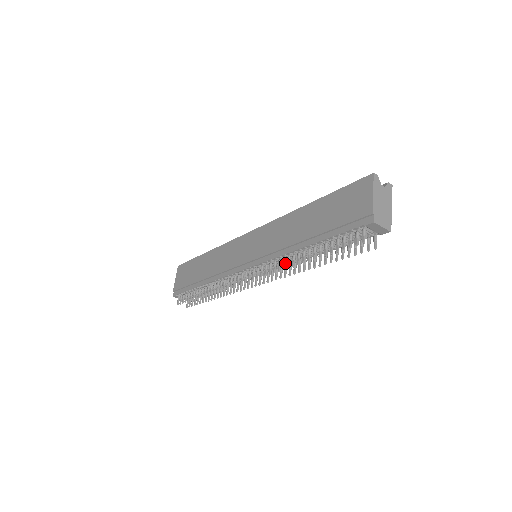
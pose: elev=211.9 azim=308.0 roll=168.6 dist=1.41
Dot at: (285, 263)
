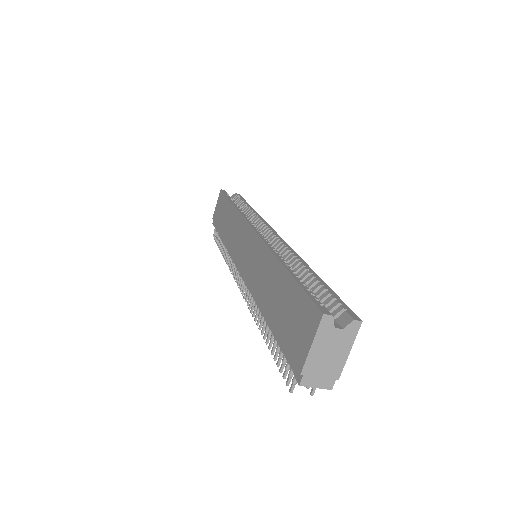
Dot at: (256, 310)
